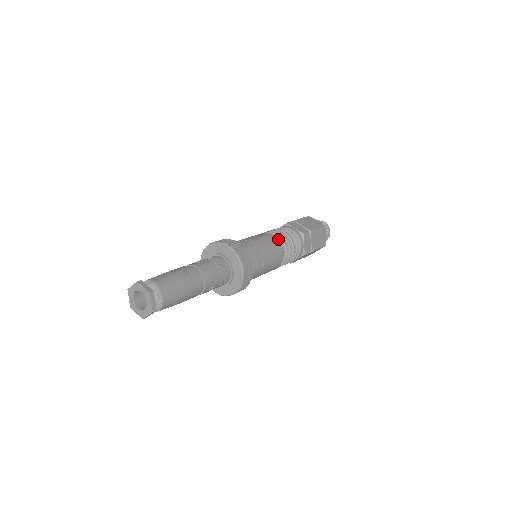
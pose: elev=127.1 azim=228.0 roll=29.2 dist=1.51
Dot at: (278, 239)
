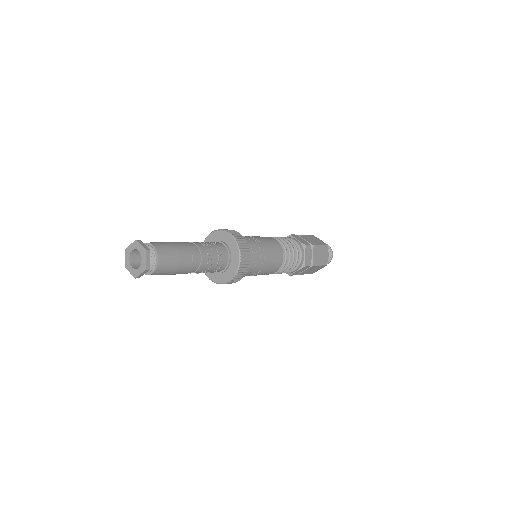
Dot at: (283, 259)
